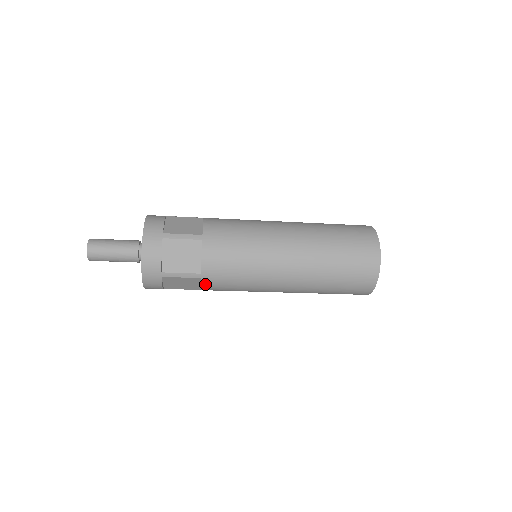
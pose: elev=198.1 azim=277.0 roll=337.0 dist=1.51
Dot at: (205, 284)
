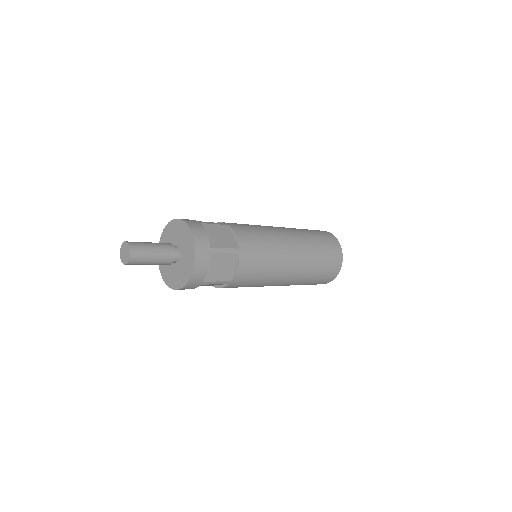
Dot at: (227, 287)
